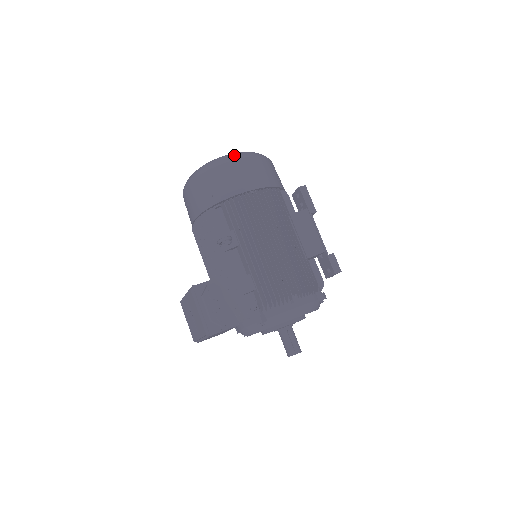
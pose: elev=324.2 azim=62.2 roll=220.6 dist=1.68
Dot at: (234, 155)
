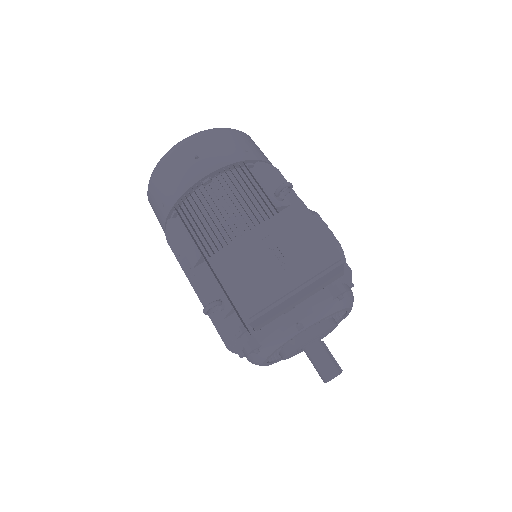
Dot at: occluded
